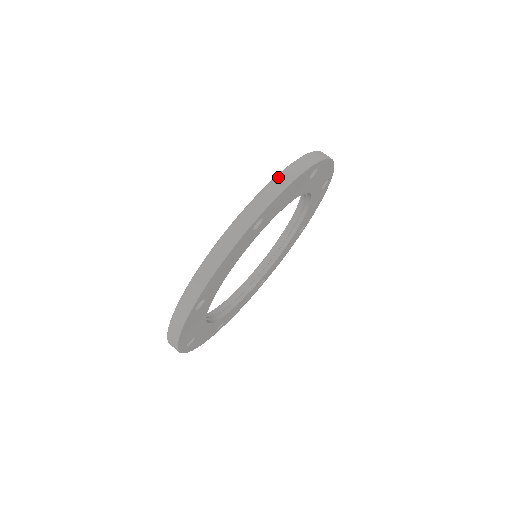
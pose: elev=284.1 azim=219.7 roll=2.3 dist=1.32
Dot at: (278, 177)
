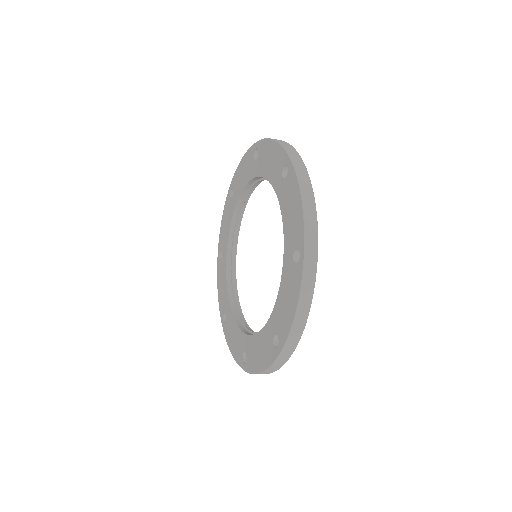
Dot at: (279, 142)
